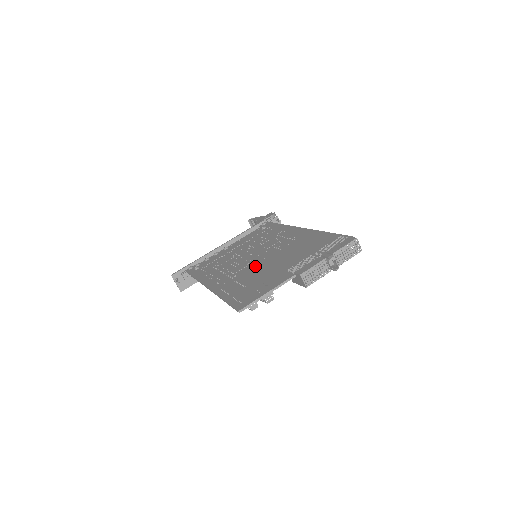
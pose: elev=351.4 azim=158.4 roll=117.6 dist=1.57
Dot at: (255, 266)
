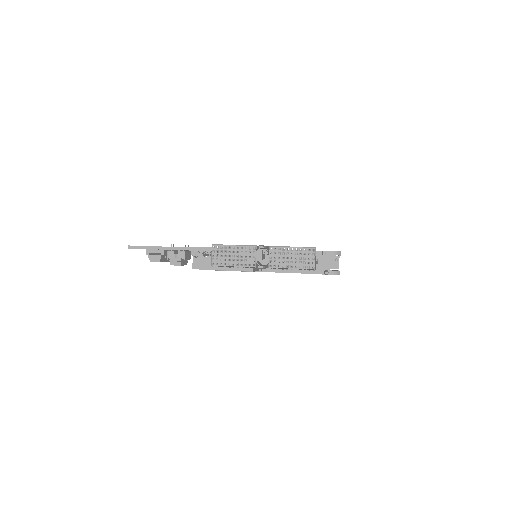
Dot at: occluded
